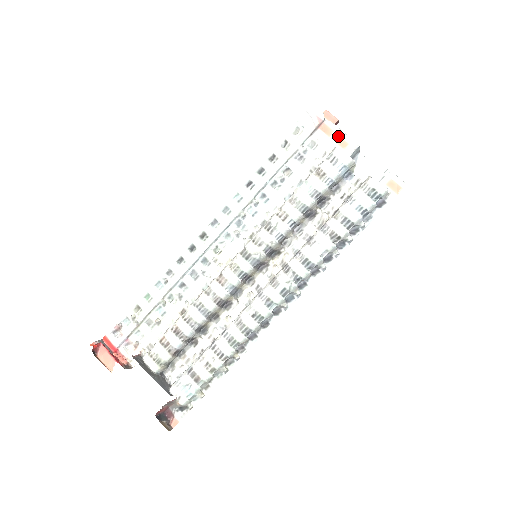
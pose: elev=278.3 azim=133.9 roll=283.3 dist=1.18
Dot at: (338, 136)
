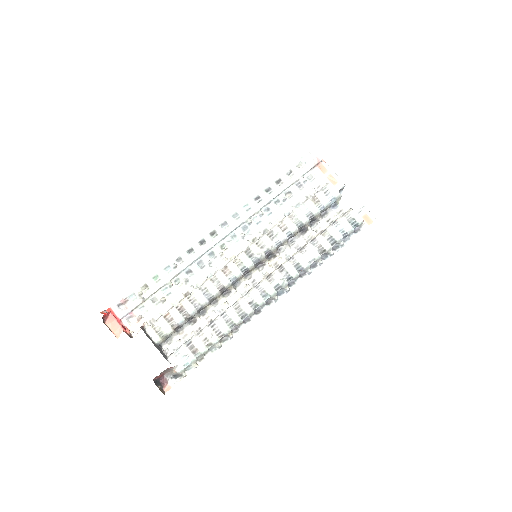
Dot at: (331, 175)
